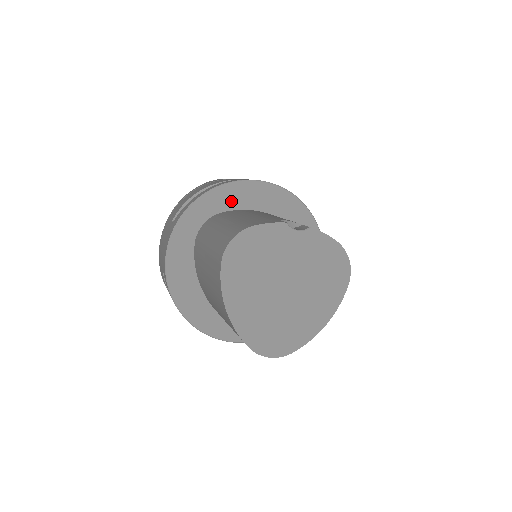
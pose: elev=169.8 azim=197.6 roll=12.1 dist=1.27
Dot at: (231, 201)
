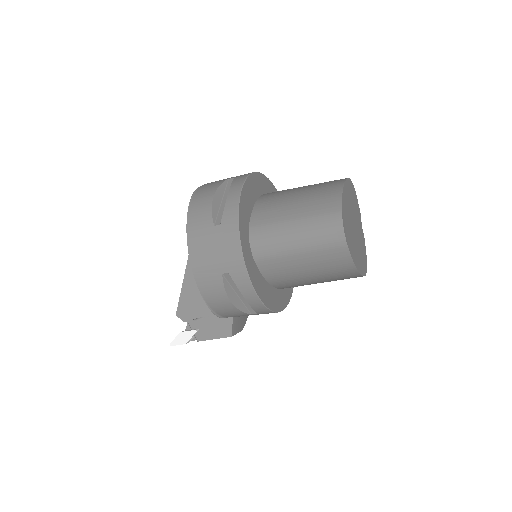
Dot at: occluded
